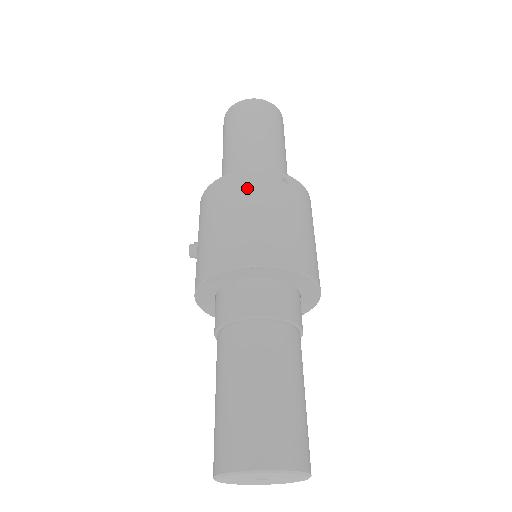
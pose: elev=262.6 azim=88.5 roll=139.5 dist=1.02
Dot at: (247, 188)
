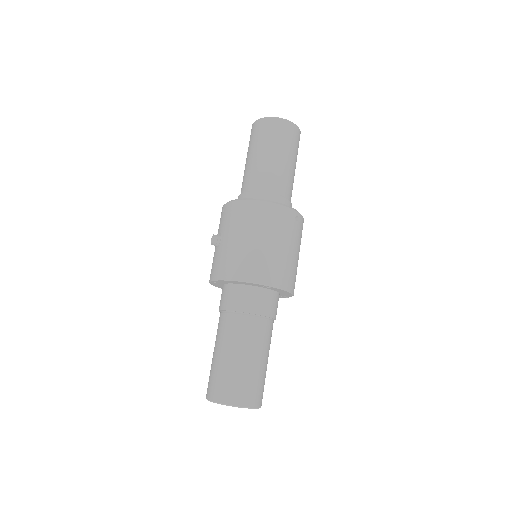
Dot at: (273, 221)
